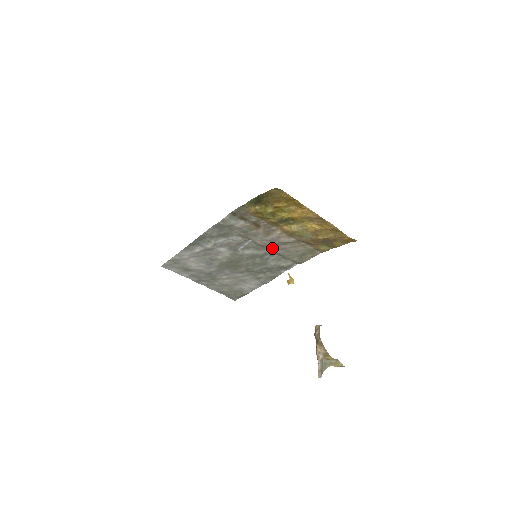
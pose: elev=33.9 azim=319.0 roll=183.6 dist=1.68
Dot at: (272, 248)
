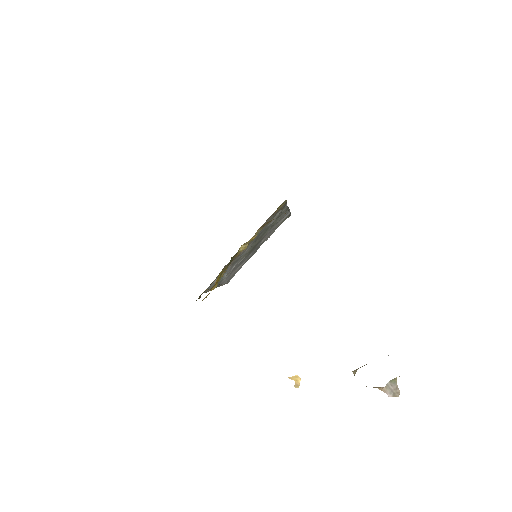
Dot at: occluded
